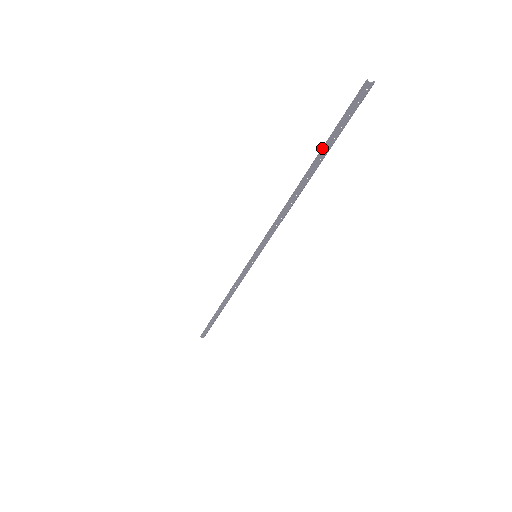
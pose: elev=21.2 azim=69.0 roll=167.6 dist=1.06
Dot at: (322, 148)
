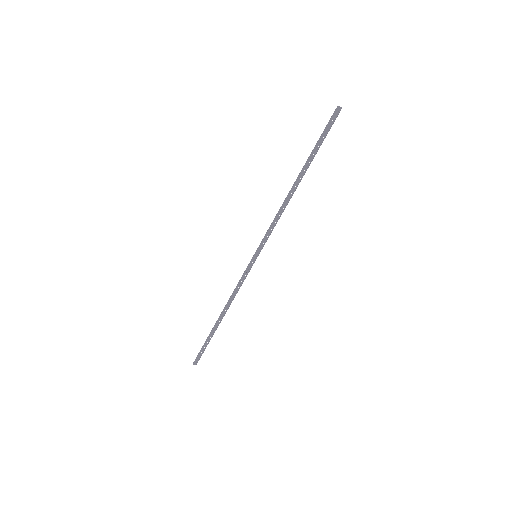
Dot at: (310, 154)
